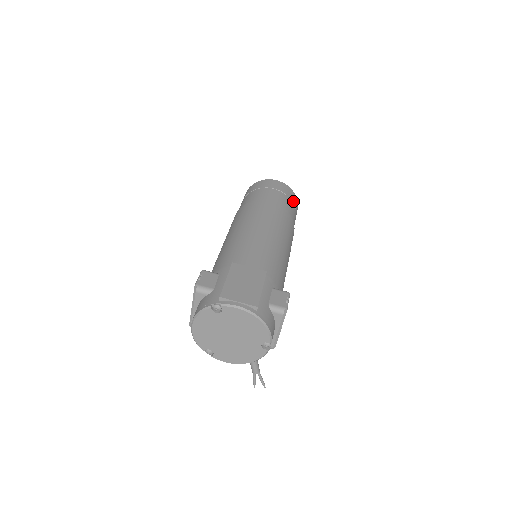
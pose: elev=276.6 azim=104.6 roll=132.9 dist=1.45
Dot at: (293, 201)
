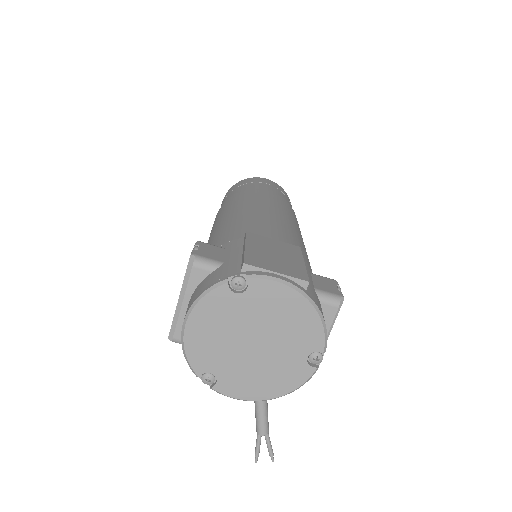
Dot at: (290, 203)
